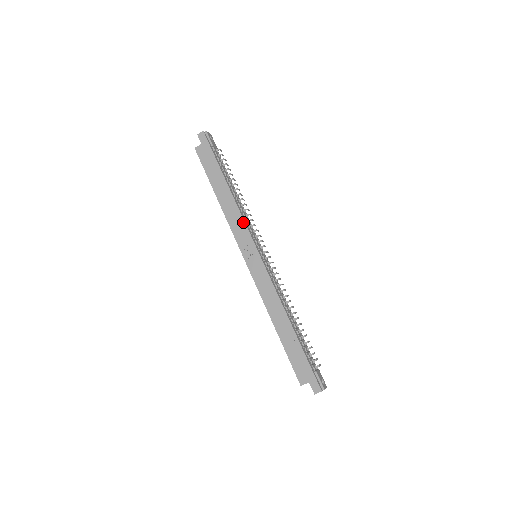
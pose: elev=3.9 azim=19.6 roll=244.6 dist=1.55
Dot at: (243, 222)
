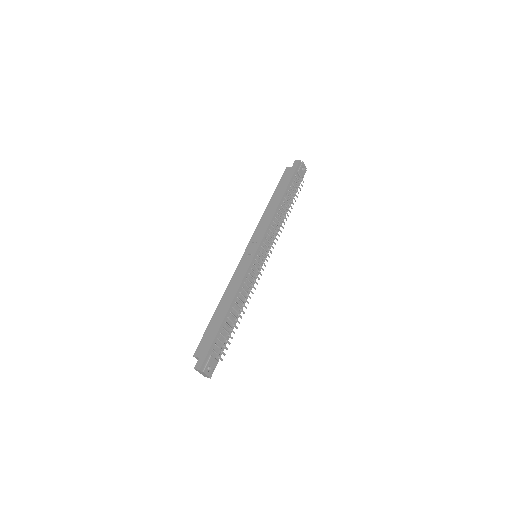
Dot at: (267, 226)
